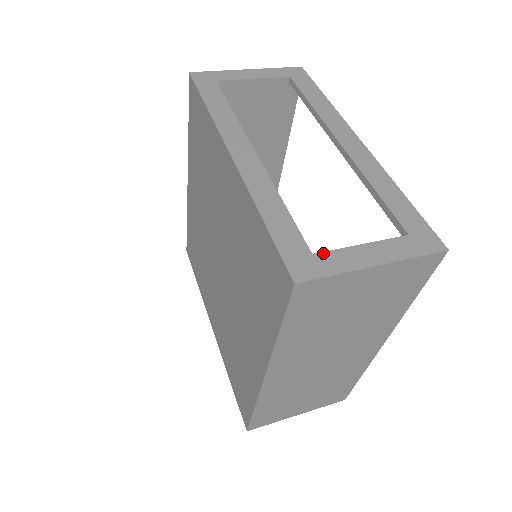
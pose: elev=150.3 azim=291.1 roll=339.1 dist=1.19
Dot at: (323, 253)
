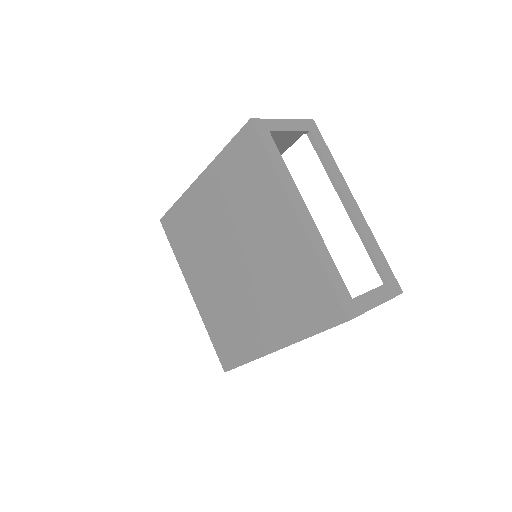
Dot at: (357, 298)
